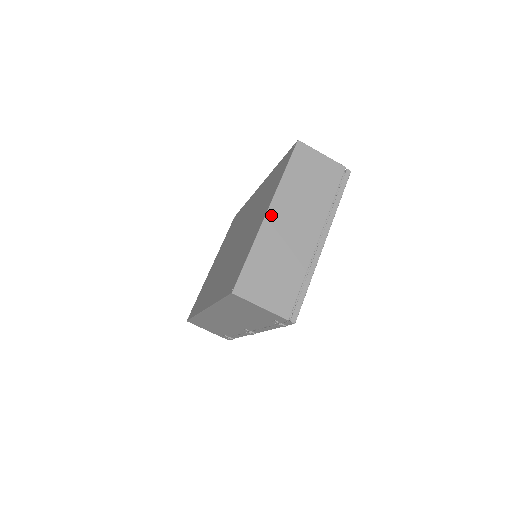
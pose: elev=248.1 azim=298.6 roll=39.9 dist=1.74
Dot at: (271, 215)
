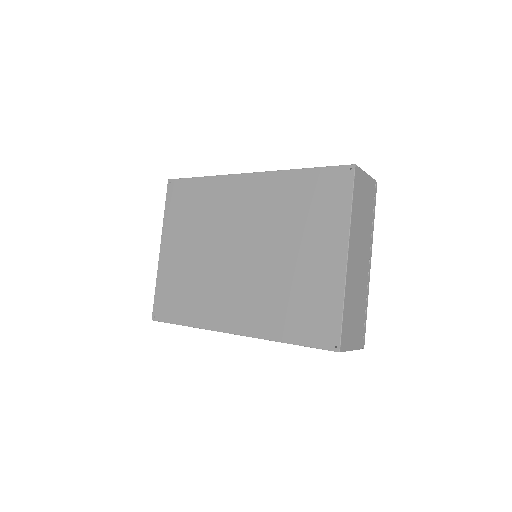
Dot at: (350, 260)
